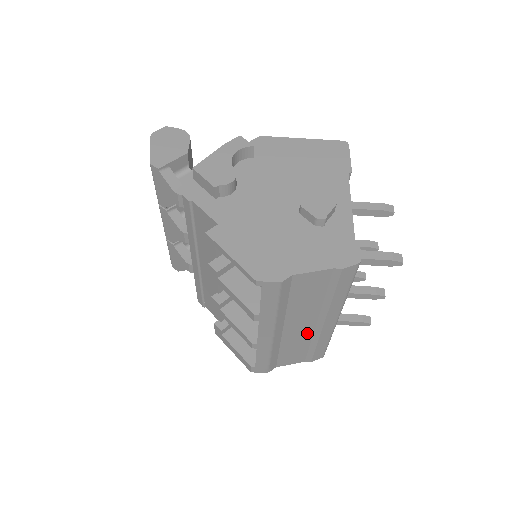
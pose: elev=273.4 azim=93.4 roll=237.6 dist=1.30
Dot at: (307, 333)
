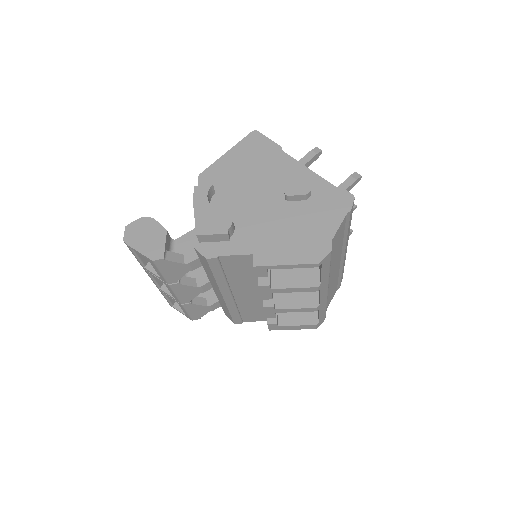
Dot at: (337, 270)
